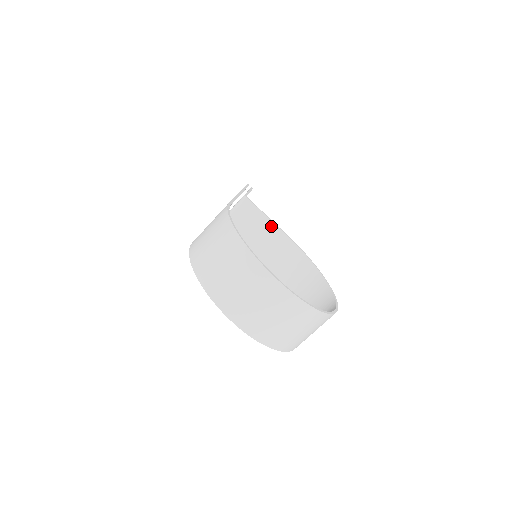
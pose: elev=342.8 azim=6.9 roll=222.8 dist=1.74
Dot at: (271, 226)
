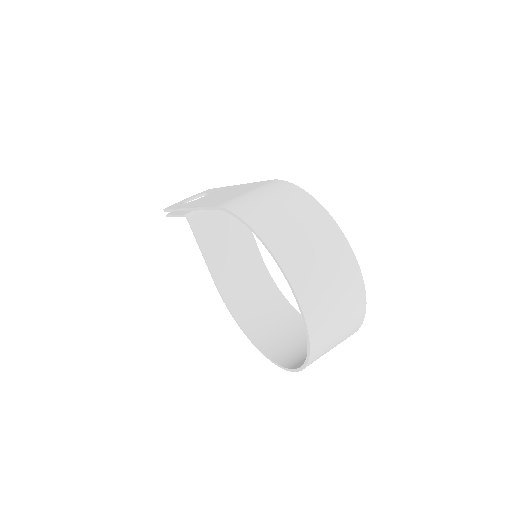
Dot at: (249, 237)
